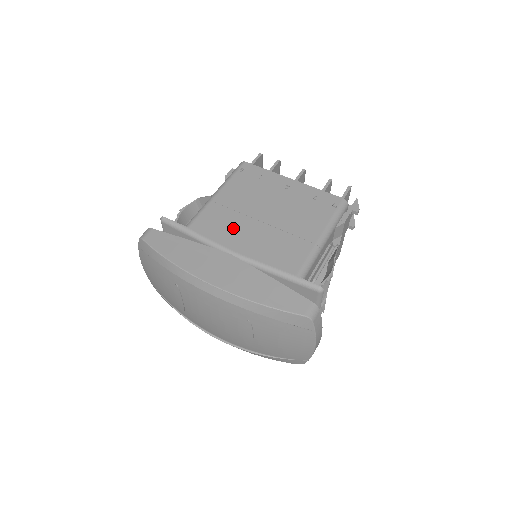
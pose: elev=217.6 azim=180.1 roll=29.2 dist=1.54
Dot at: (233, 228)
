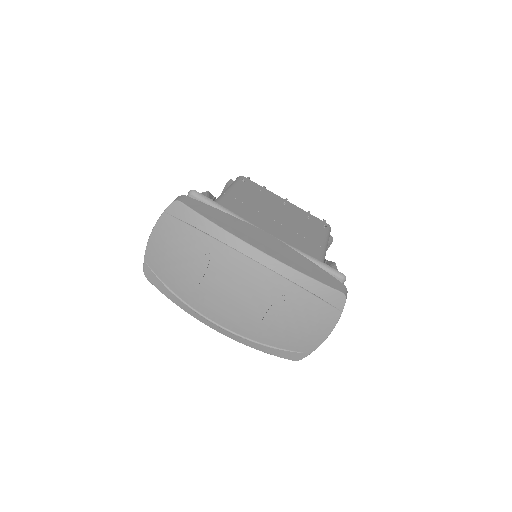
Dot at: (255, 219)
